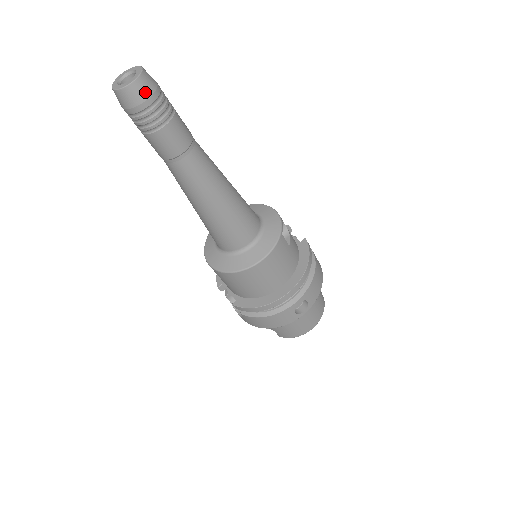
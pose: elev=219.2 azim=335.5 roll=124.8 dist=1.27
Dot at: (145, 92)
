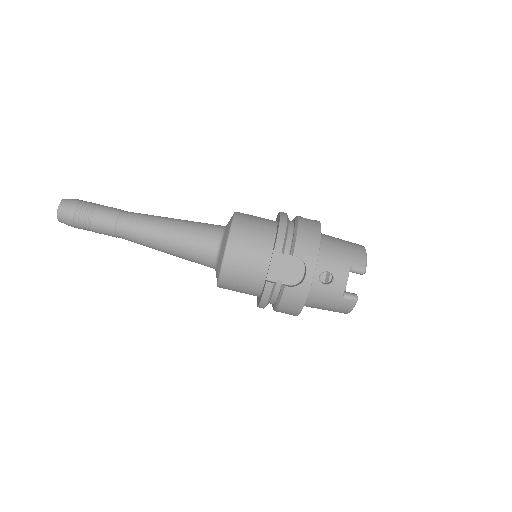
Dot at: occluded
